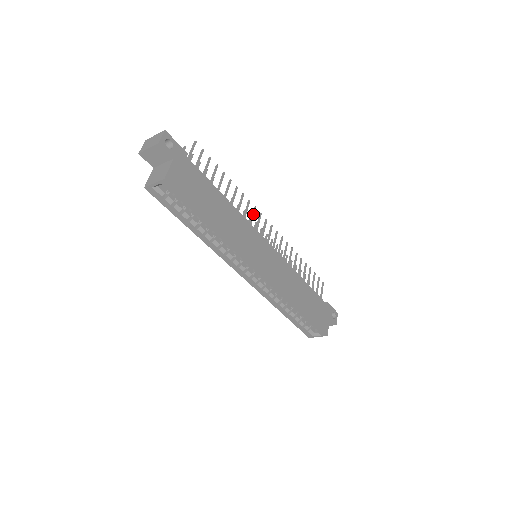
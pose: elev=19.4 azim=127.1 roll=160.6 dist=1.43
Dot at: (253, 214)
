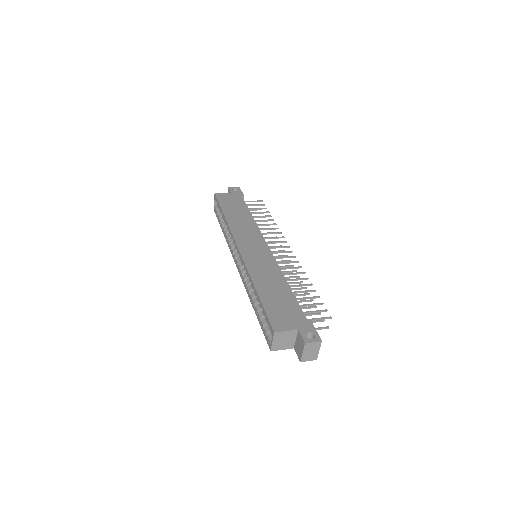
Dot at: (276, 237)
